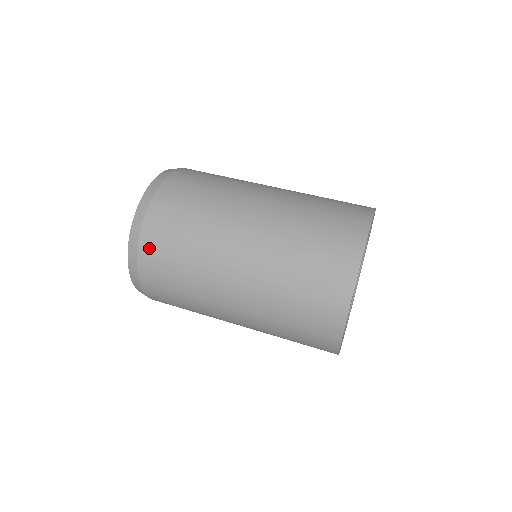
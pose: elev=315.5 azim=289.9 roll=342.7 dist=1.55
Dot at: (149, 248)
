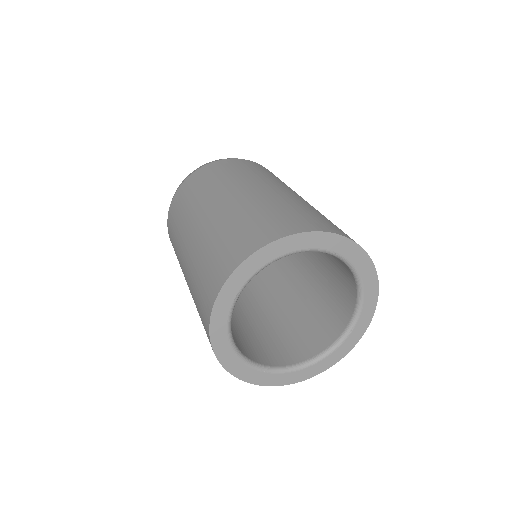
Dot at: (207, 168)
